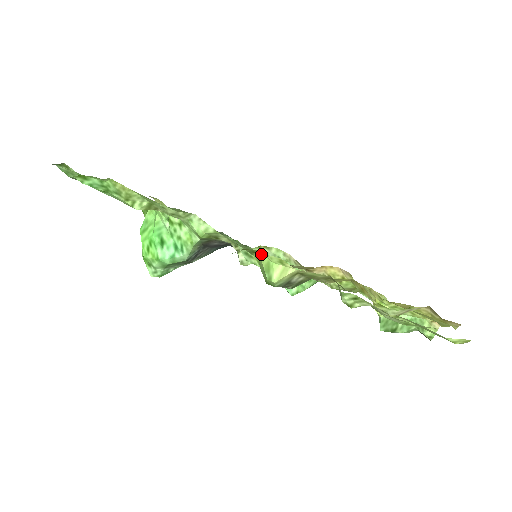
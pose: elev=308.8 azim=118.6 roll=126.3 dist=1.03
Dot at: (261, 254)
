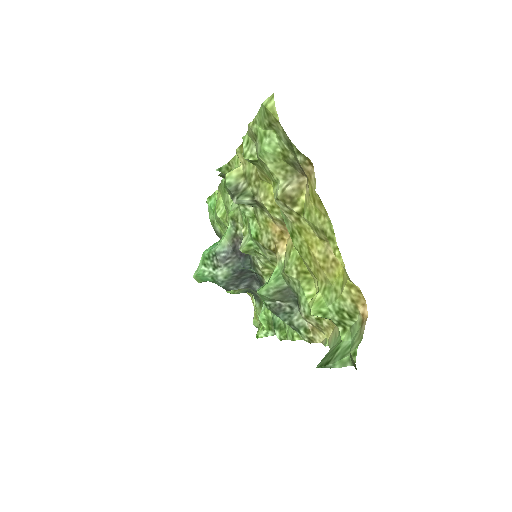
Dot at: occluded
